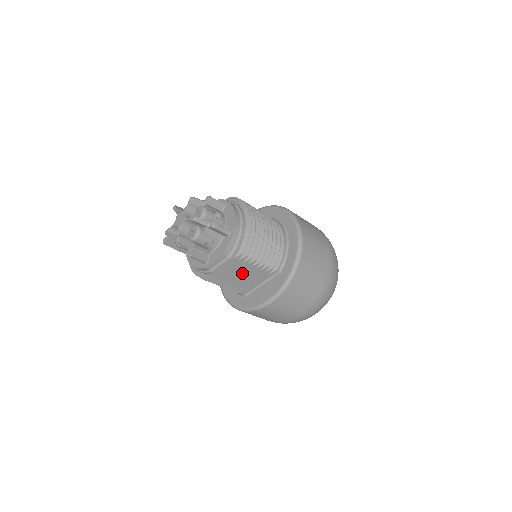
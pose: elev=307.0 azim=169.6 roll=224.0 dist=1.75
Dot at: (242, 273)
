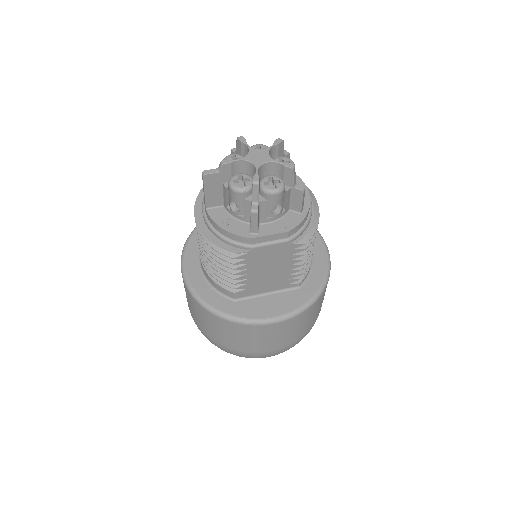
Dot at: (272, 268)
